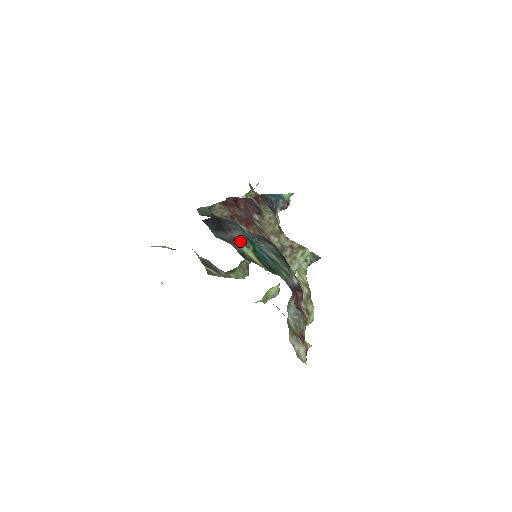
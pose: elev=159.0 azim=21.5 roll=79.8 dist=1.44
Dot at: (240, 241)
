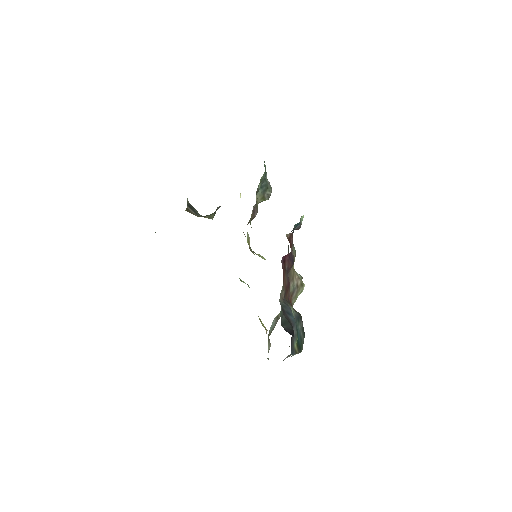
Dot at: (294, 338)
